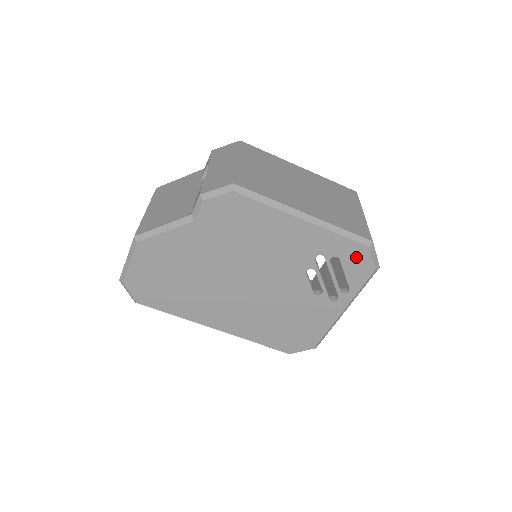
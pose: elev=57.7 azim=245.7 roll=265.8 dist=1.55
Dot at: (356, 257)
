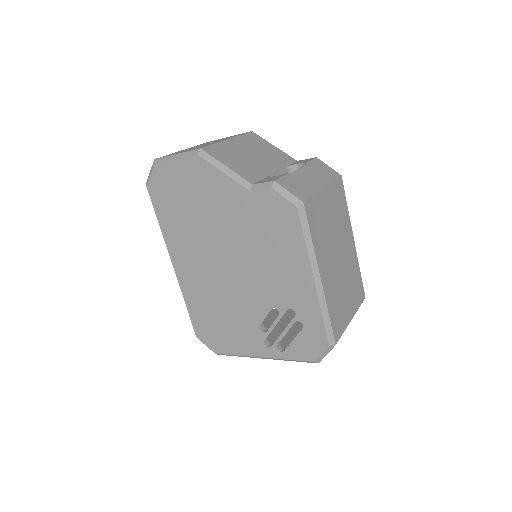
Dot at: (314, 340)
